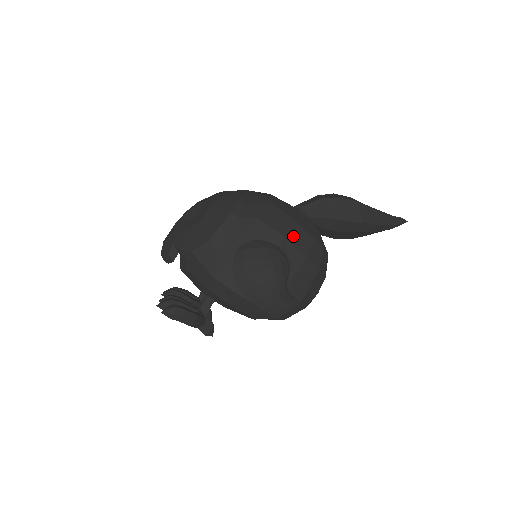
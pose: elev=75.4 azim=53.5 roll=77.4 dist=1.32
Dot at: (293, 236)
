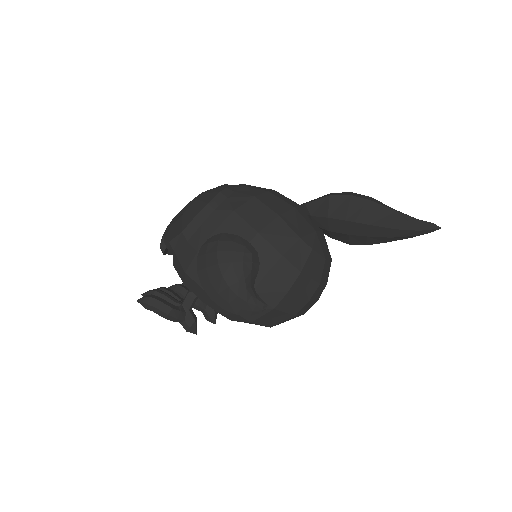
Dot at: (270, 232)
